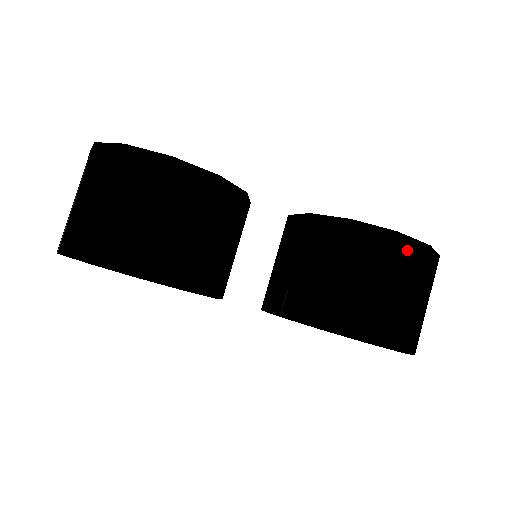
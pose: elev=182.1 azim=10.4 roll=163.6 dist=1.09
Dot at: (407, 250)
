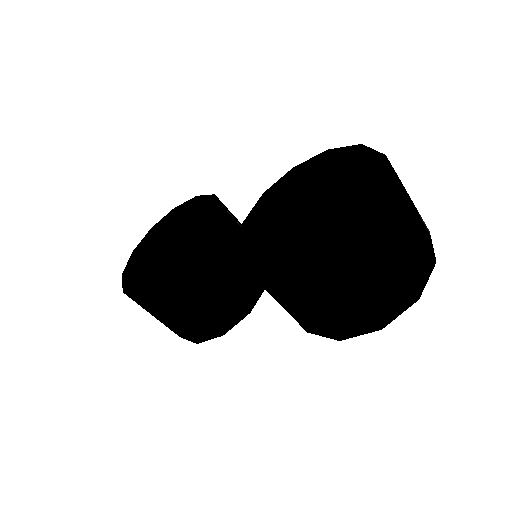
Dot at: (305, 279)
